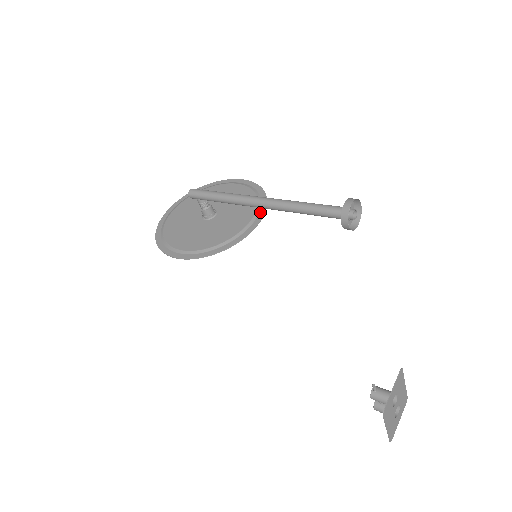
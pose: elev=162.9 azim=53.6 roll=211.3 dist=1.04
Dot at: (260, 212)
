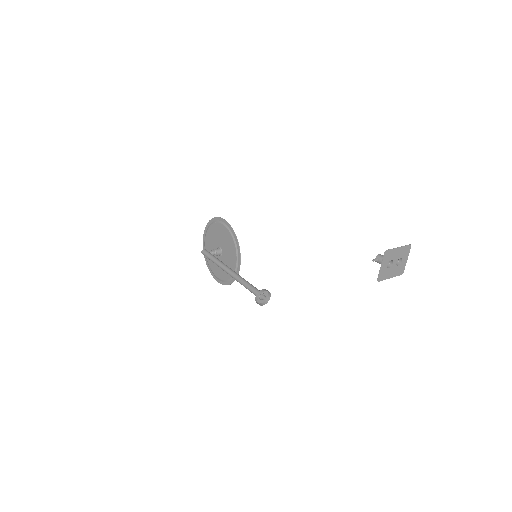
Dot at: (238, 256)
